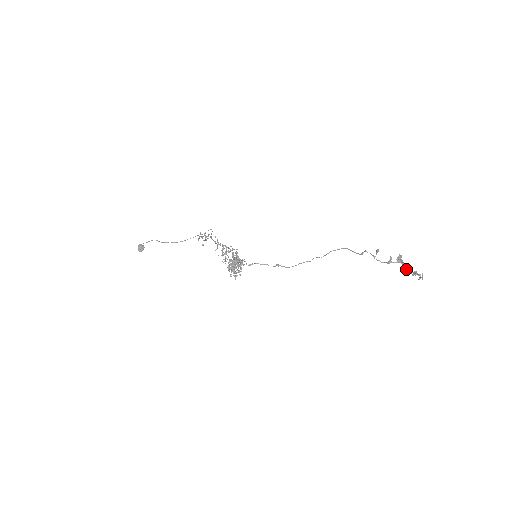
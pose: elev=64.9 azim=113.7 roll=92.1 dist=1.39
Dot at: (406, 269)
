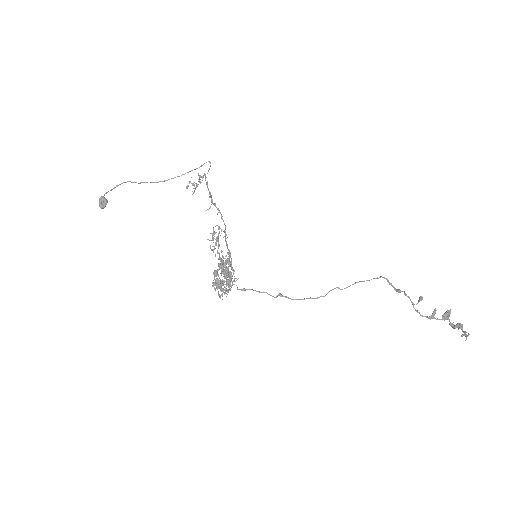
Dot at: (450, 324)
